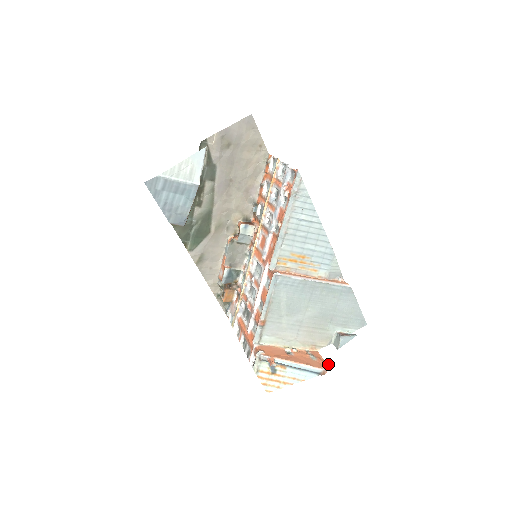
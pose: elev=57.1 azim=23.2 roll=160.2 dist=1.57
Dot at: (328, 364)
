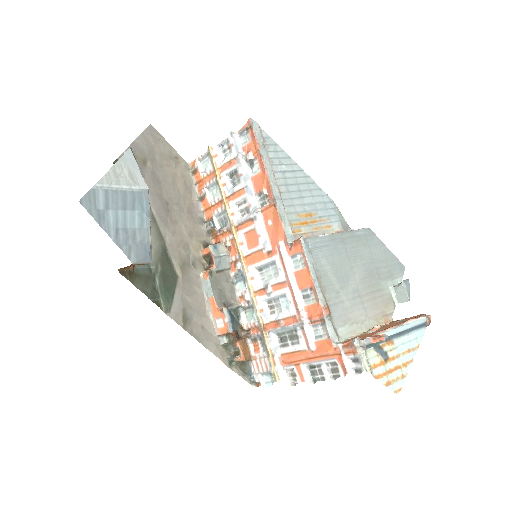
Dot at: (420, 314)
